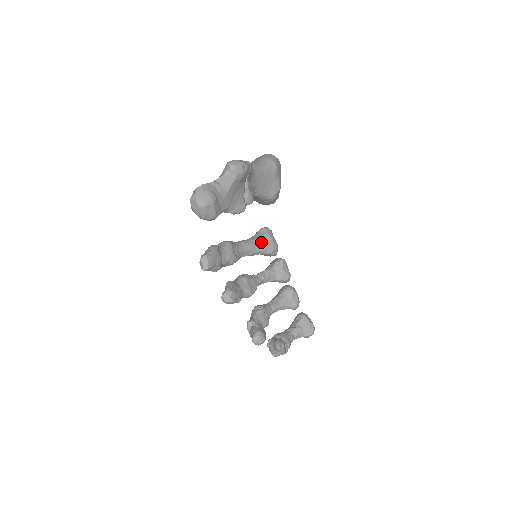
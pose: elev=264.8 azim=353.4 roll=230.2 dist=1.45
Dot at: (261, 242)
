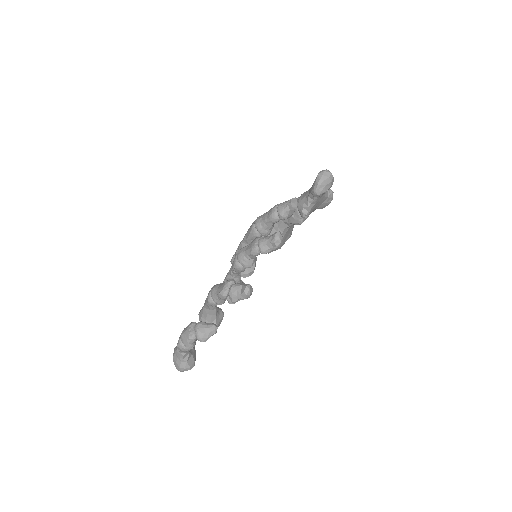
Dot at: occluded
